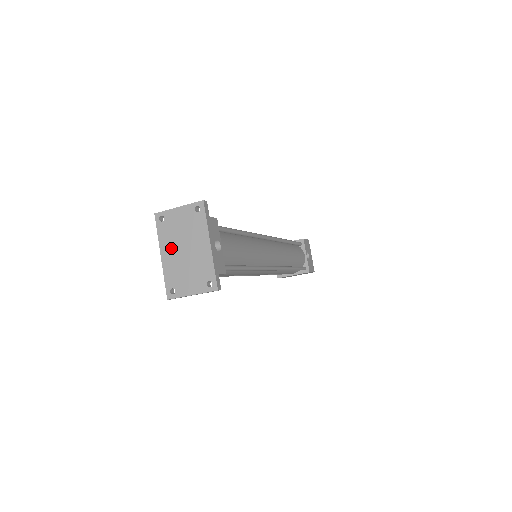
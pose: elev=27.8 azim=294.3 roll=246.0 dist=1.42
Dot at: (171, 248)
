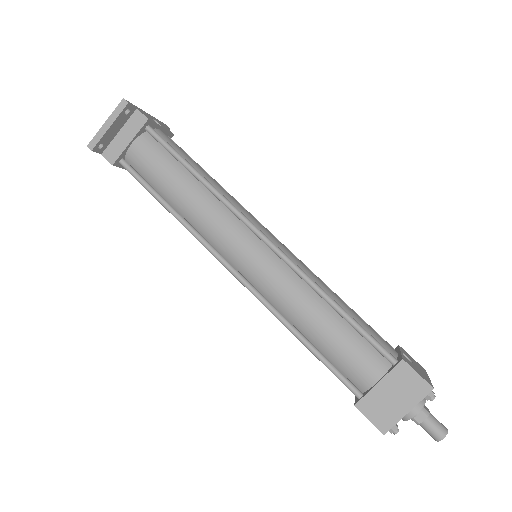
Dot at: occluded
